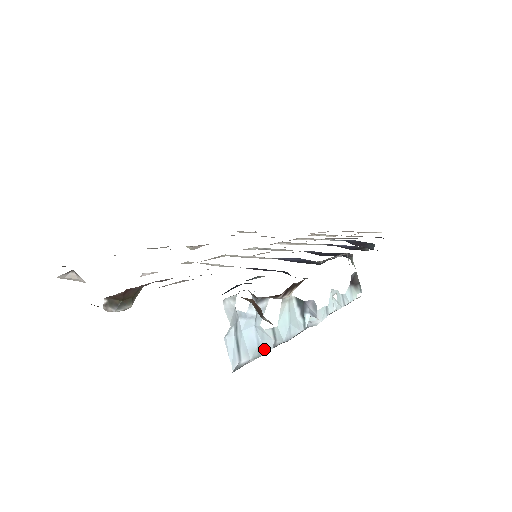
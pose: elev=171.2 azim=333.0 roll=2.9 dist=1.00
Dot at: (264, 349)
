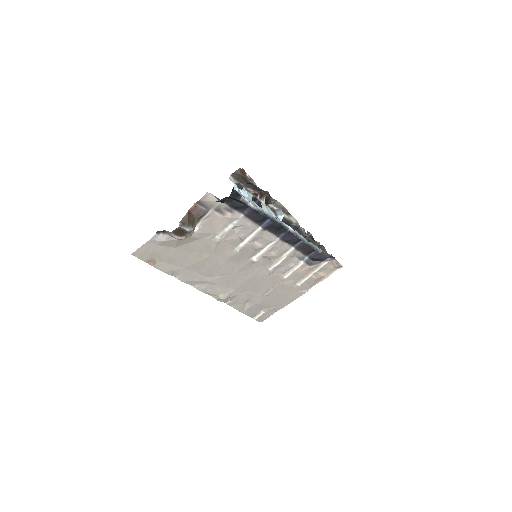
Dot at: (257, 206)
